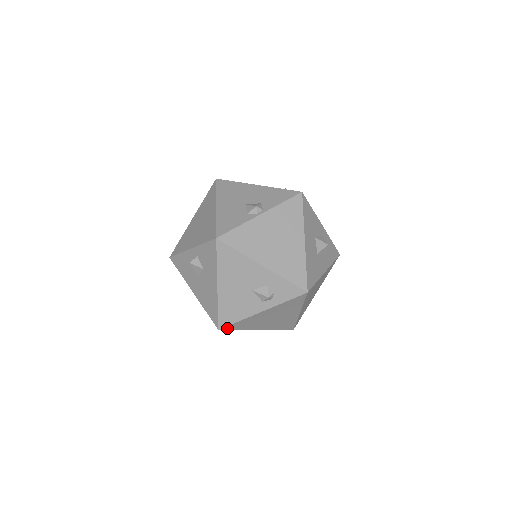
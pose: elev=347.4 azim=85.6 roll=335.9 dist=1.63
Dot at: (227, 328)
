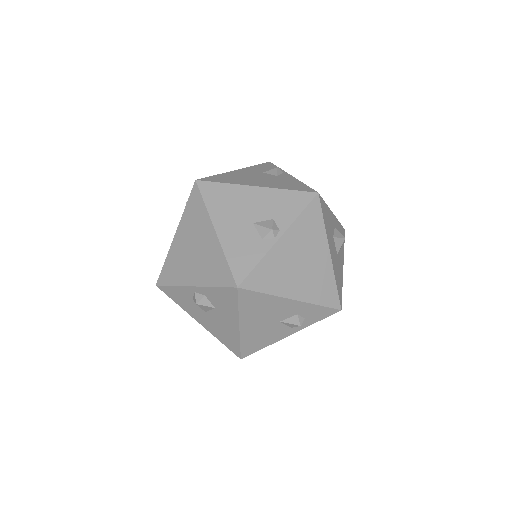
Dot at: occluded
